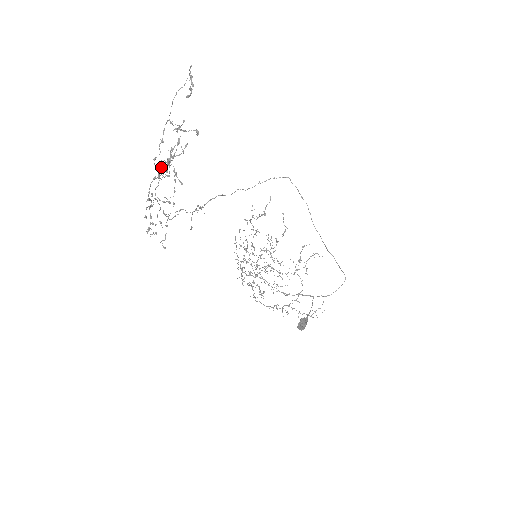
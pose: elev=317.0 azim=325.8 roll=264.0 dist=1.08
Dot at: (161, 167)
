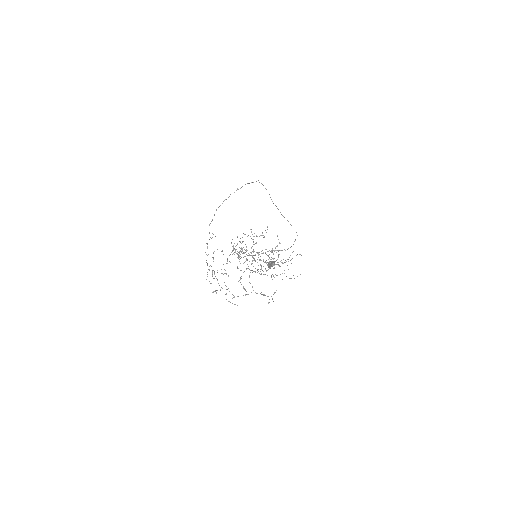
Dot at: occluded
